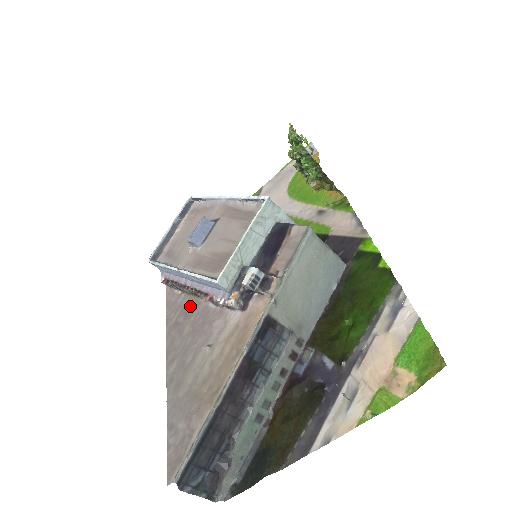
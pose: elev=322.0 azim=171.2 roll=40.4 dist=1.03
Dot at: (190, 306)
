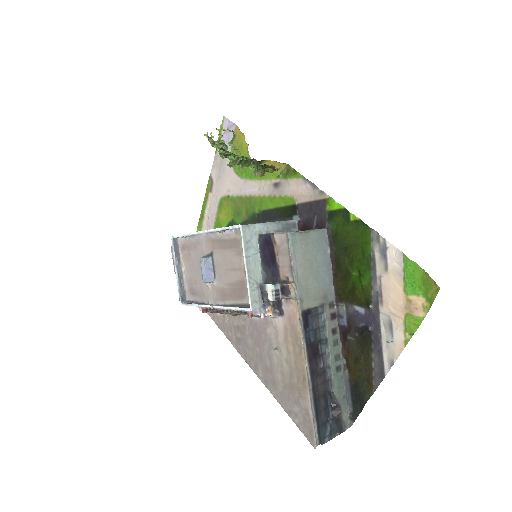
Dot at: (238, 323)
